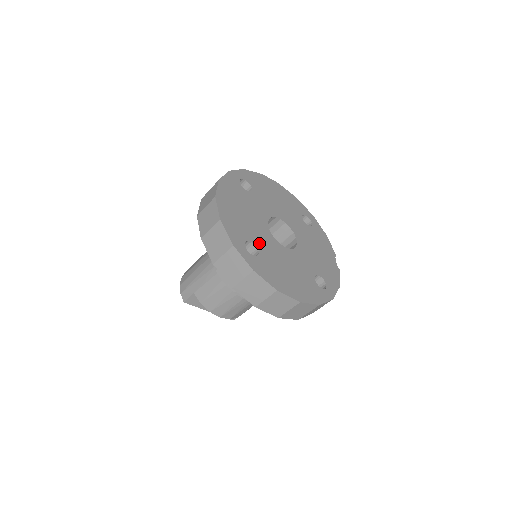
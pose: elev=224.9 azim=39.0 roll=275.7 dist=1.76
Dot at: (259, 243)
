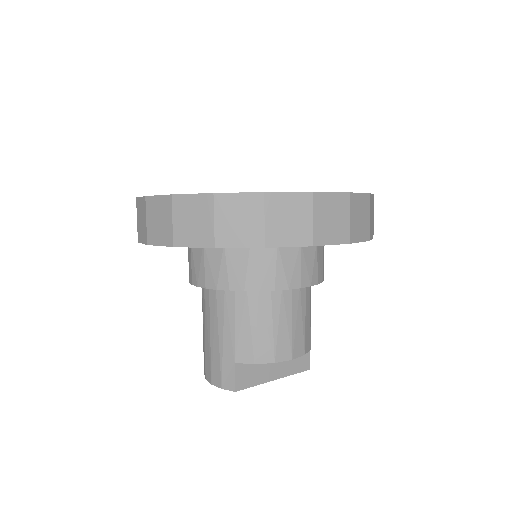
Dot at: occluded
